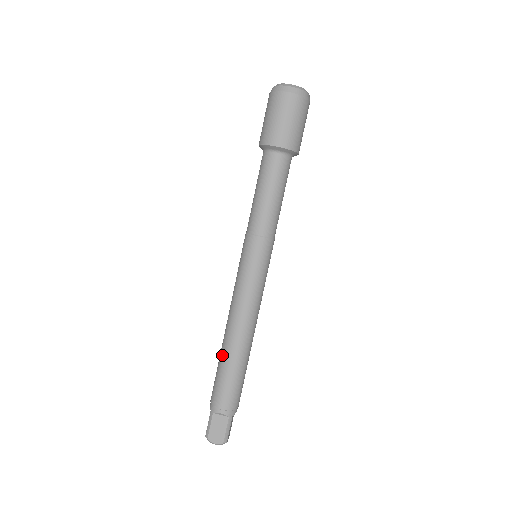
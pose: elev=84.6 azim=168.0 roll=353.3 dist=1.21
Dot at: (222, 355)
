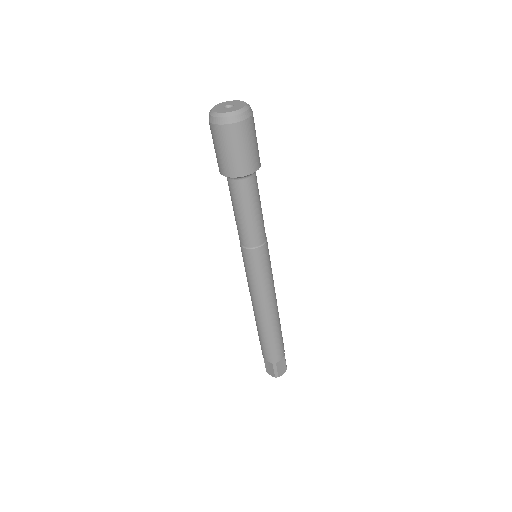
Dot at: occluded
